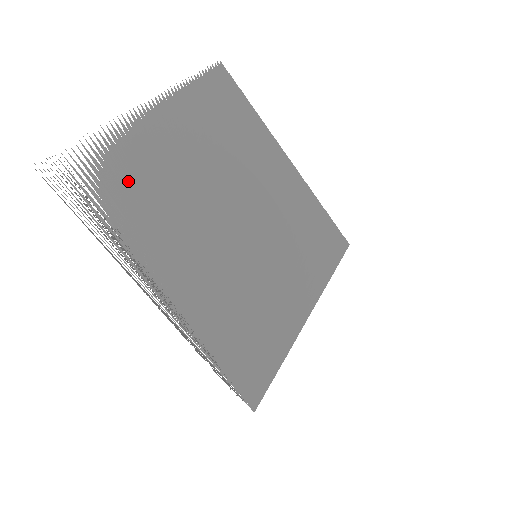
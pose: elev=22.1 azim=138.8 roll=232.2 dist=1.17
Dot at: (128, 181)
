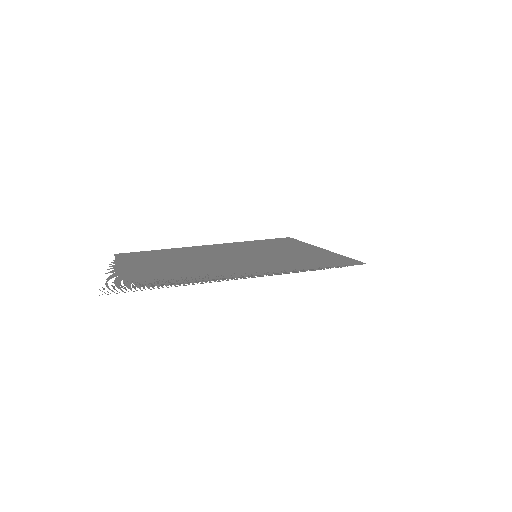
Dot at: (149, 278)
